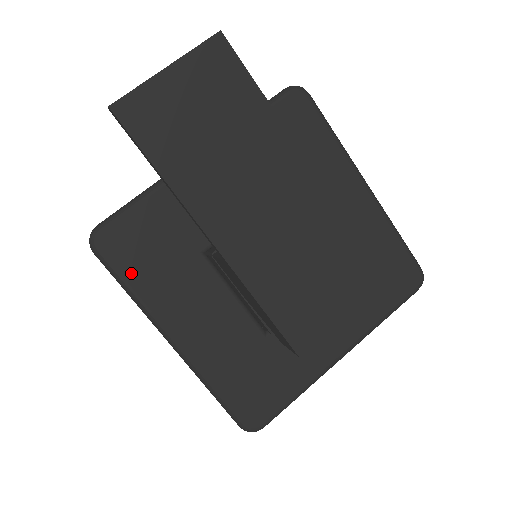
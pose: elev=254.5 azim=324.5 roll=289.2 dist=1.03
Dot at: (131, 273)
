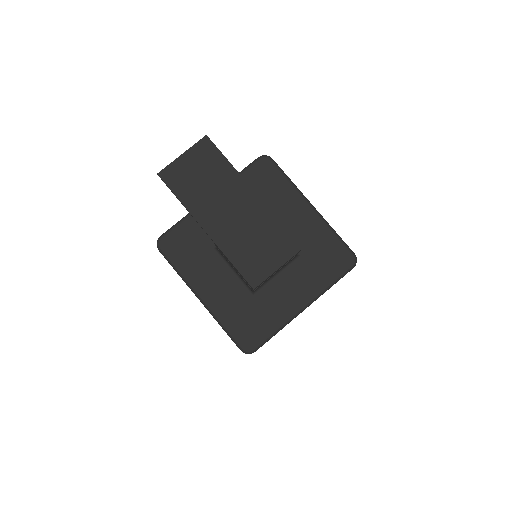
Dot at: (177, 259)
